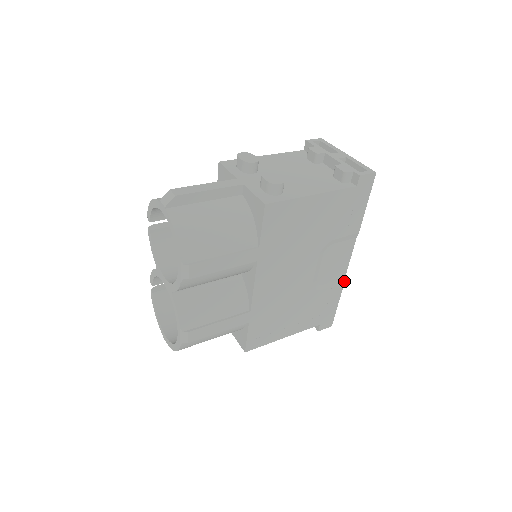
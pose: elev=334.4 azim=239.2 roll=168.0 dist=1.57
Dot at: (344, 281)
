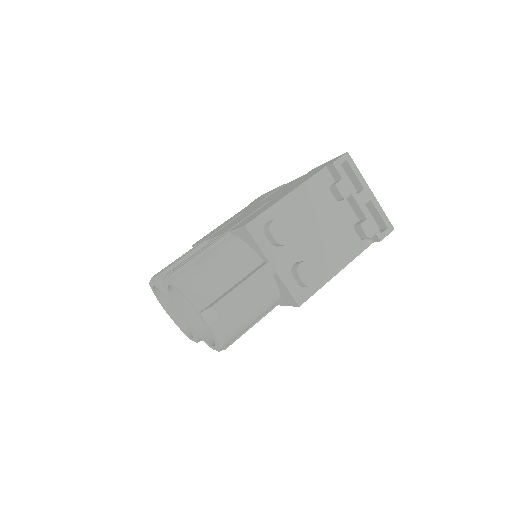
Dot at: occluded
